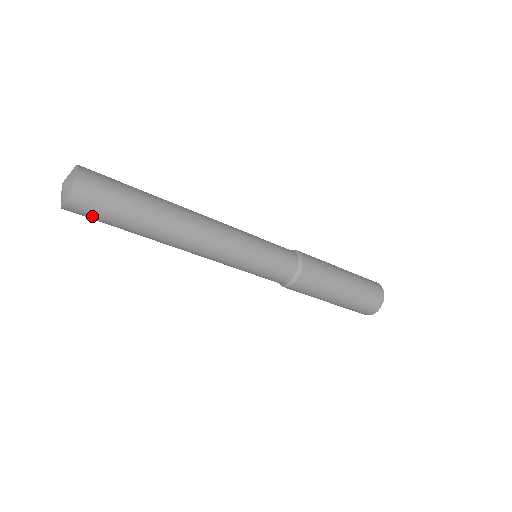
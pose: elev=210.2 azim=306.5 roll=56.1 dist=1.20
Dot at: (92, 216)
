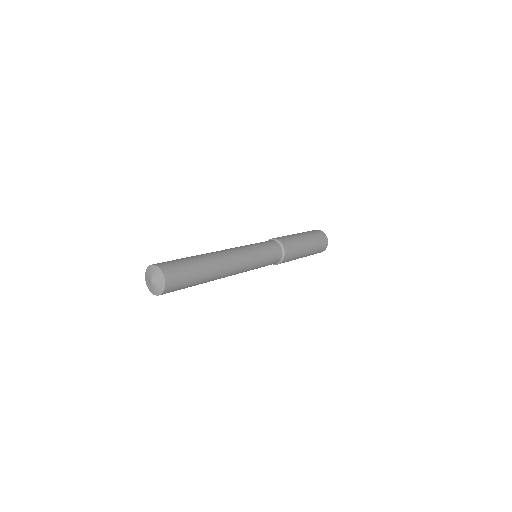
Dot at: (173, 291)
